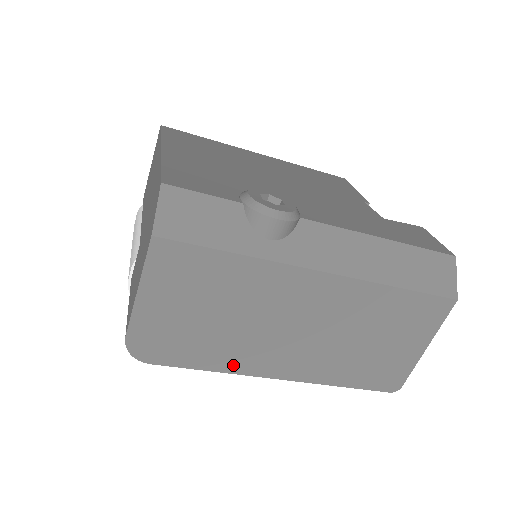
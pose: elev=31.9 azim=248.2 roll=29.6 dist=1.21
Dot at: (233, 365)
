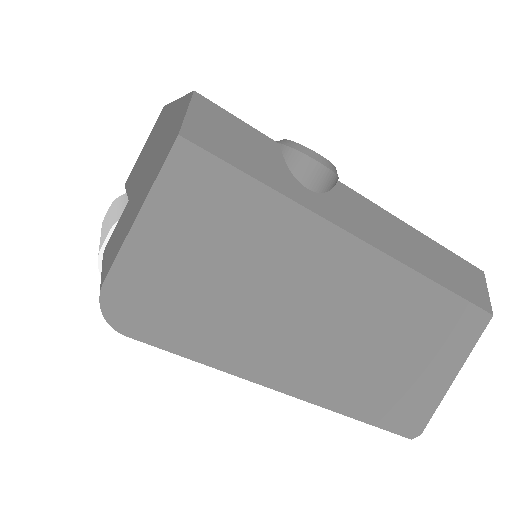
Dot at: (233, 359)
